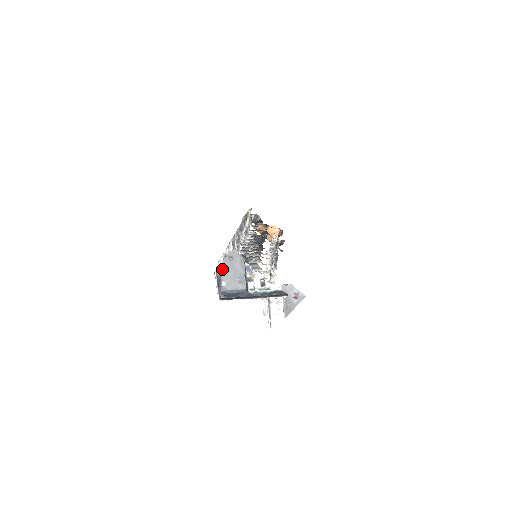
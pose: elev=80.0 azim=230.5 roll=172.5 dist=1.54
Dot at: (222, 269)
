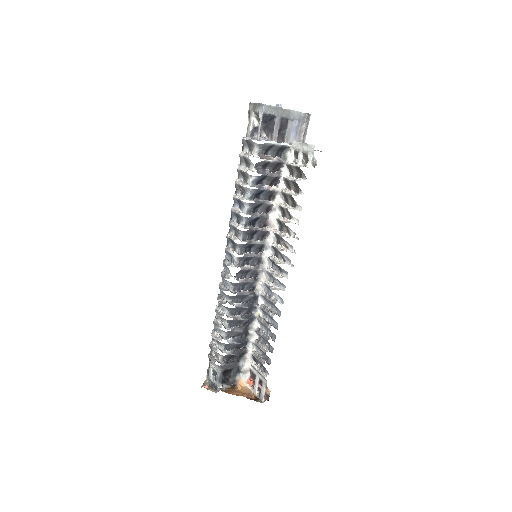
Dot at: occluded
